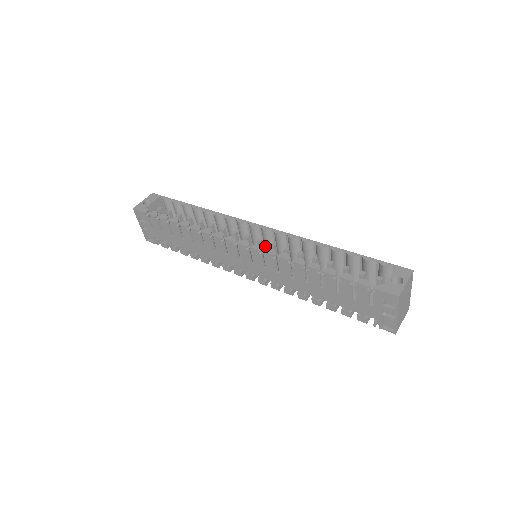
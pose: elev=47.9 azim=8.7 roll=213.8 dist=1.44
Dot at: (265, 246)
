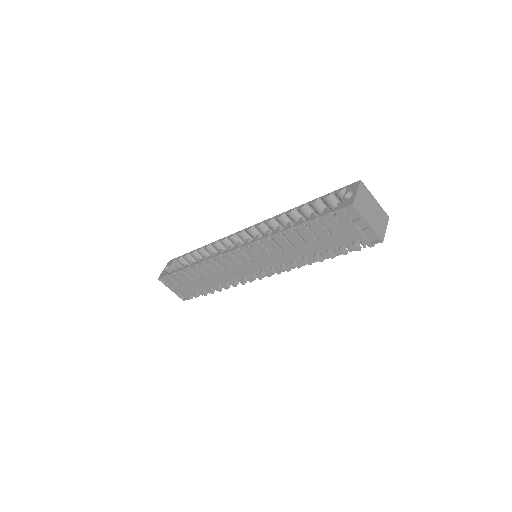
Dot at: occluded
